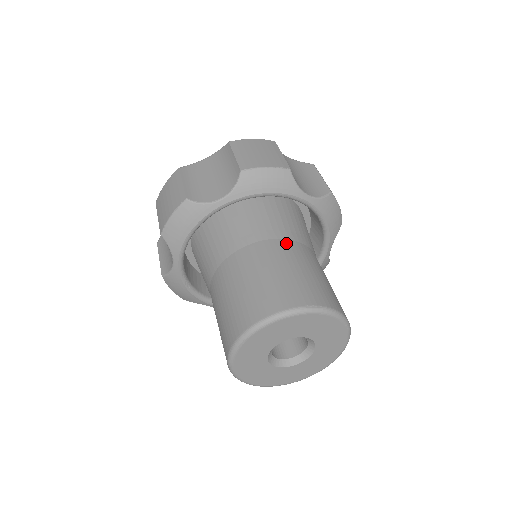
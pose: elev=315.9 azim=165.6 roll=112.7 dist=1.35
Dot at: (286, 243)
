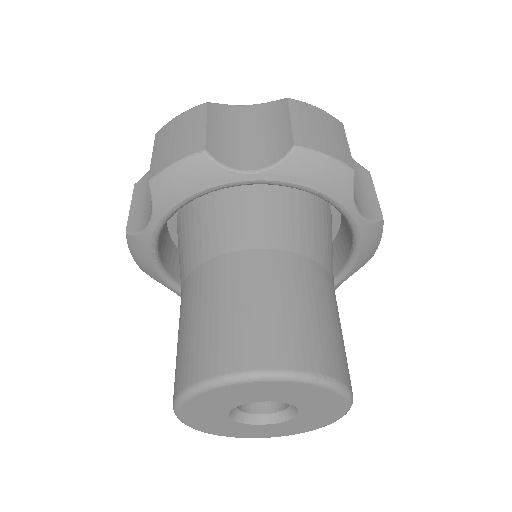
Dot at: (312, 266)
